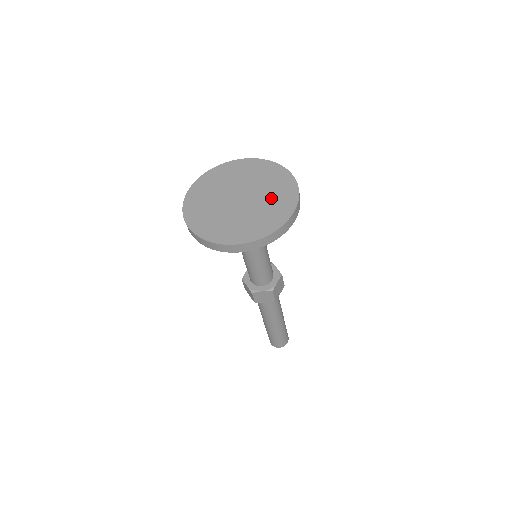
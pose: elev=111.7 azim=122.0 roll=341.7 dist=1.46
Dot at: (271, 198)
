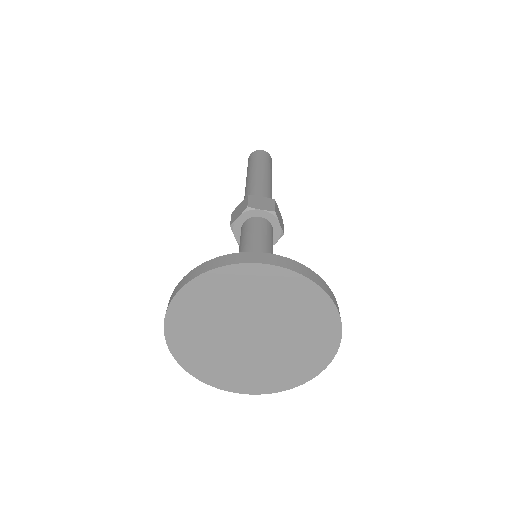
Dot at: (296, 349)
